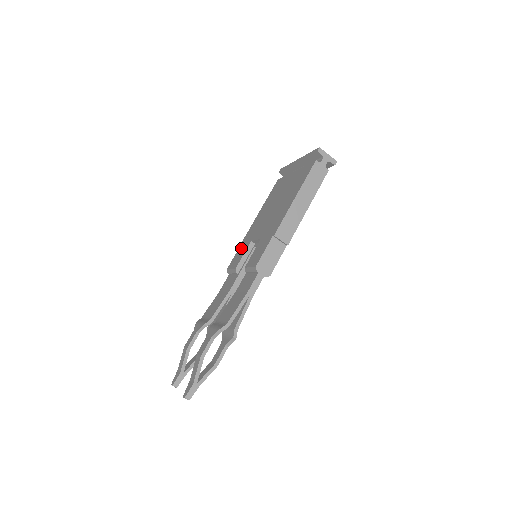
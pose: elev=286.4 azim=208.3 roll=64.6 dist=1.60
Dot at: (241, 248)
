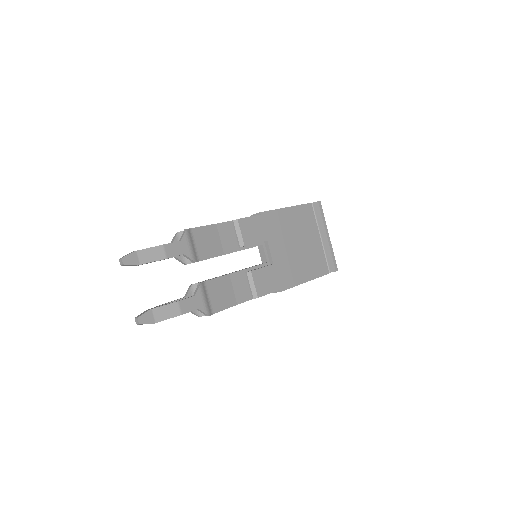
Dot at: occluded
